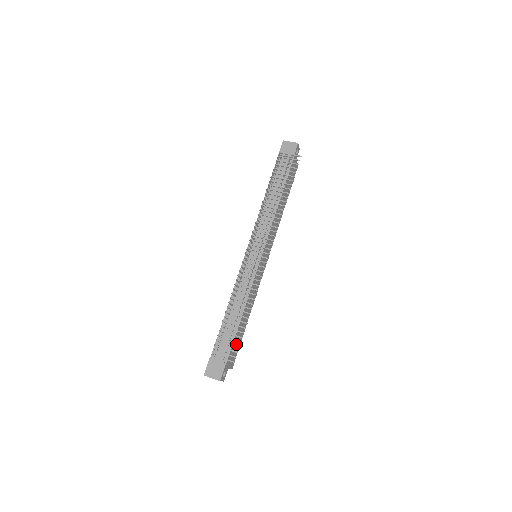
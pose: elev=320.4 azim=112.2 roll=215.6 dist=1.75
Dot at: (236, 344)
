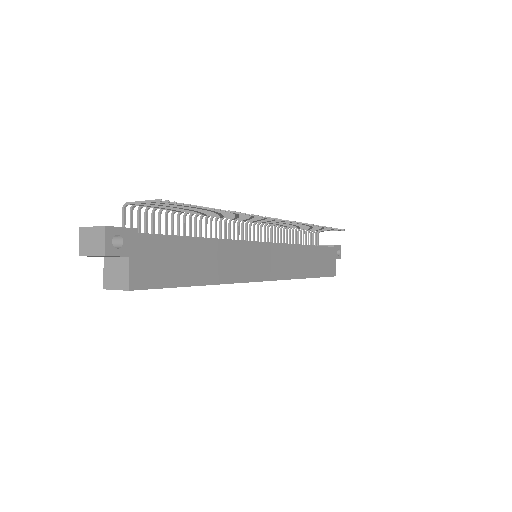
Dot at: (168, 260)
